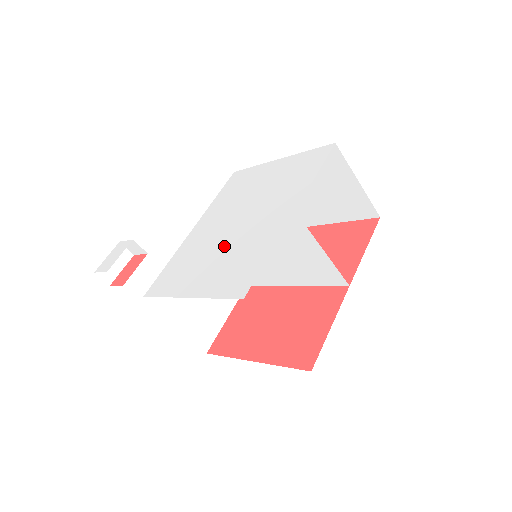
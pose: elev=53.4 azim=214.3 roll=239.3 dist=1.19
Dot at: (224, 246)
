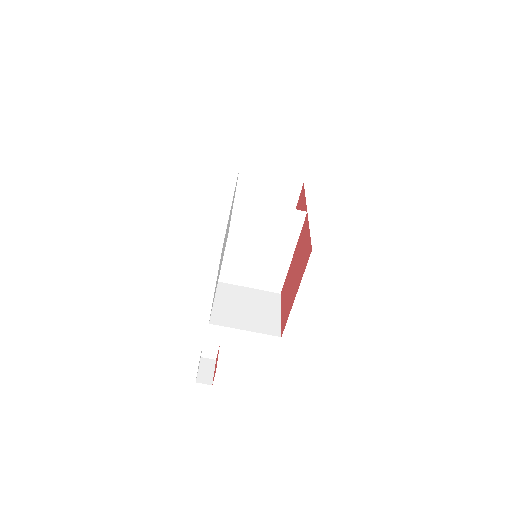
Dot at: occluded
